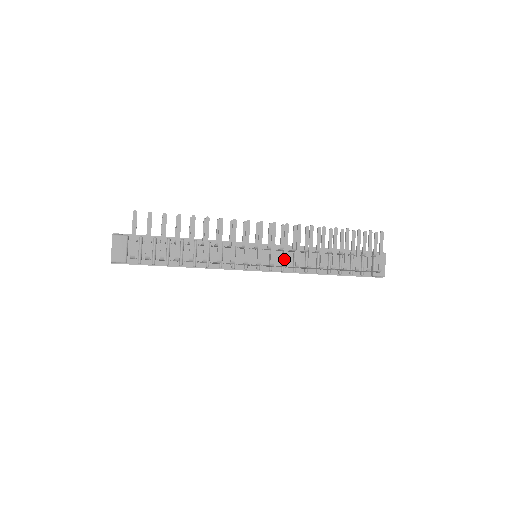
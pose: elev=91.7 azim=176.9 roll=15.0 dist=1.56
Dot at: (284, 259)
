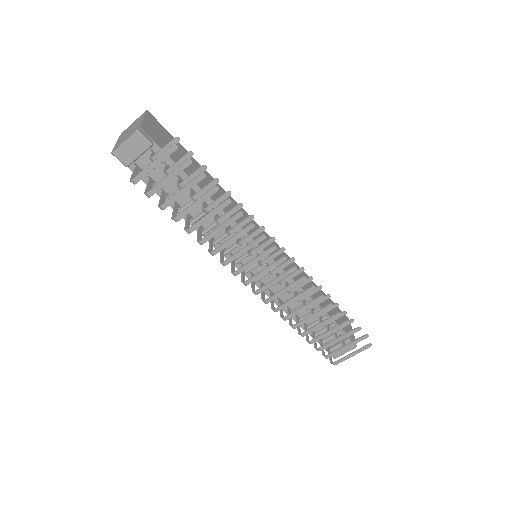
Dot at: (270, 298)
